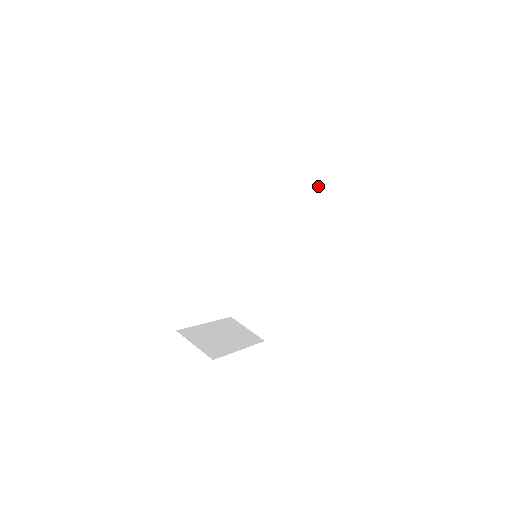
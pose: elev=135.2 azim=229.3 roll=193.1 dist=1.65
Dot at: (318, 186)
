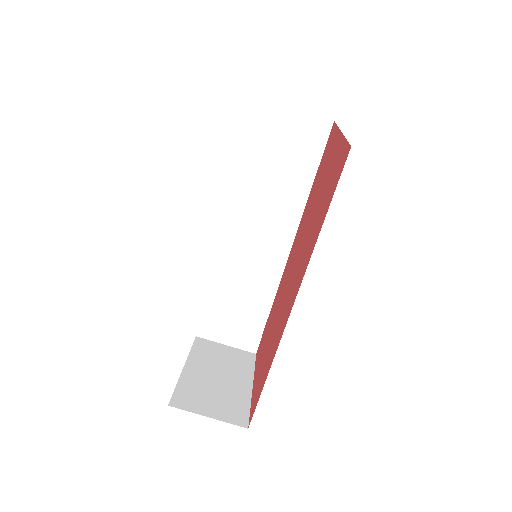
Dot at: (303, 132)
